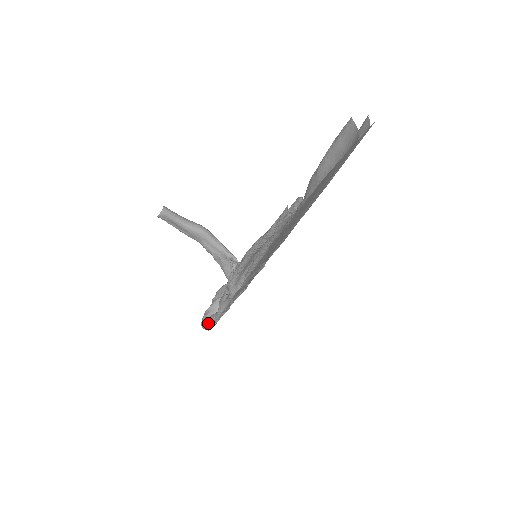
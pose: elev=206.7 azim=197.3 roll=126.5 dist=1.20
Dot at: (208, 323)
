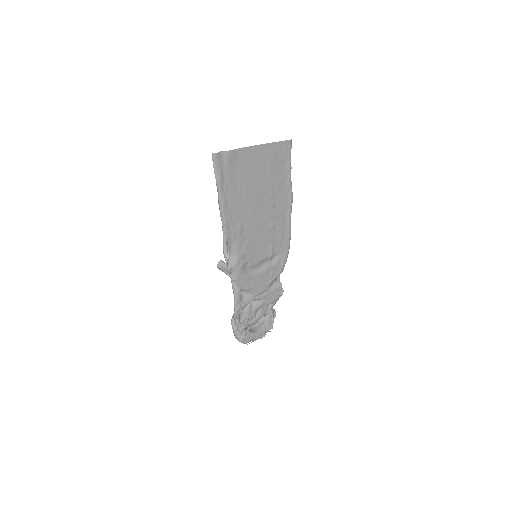
Dot at: (236, 326)
